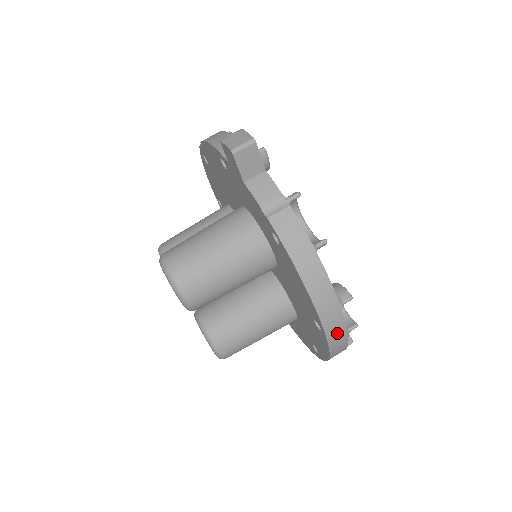
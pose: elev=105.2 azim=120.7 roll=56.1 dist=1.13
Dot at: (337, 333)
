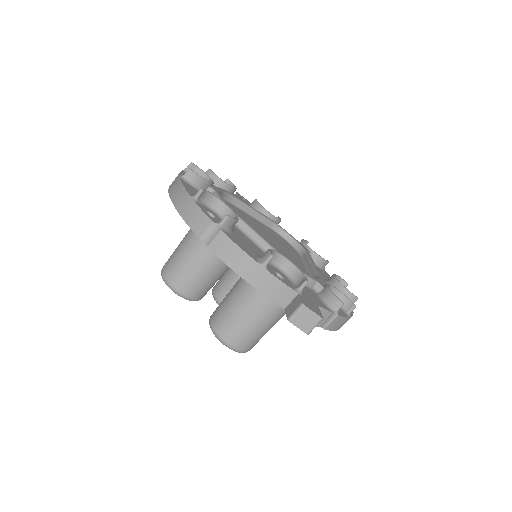
Dot at: occluded
